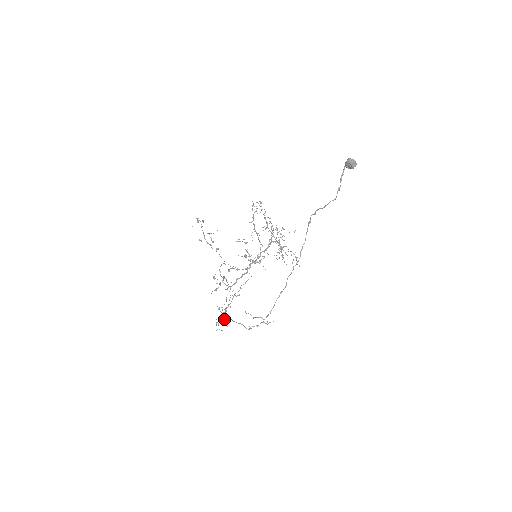
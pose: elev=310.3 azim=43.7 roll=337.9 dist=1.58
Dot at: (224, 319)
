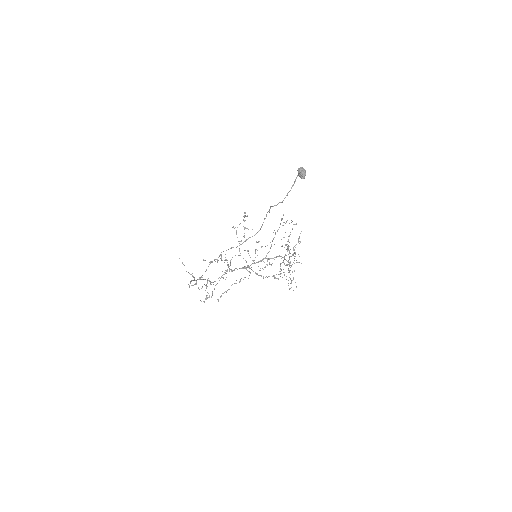
Dot at: occluded
